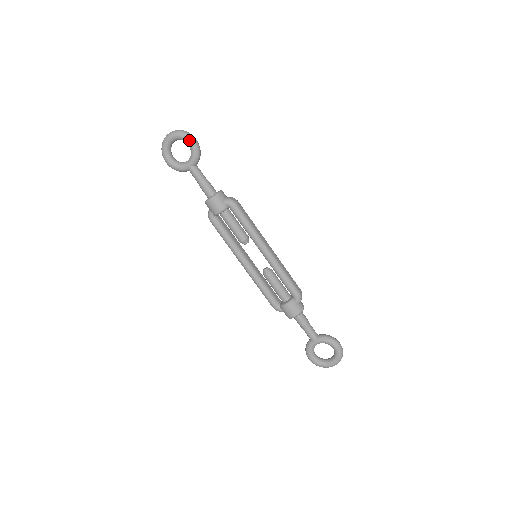
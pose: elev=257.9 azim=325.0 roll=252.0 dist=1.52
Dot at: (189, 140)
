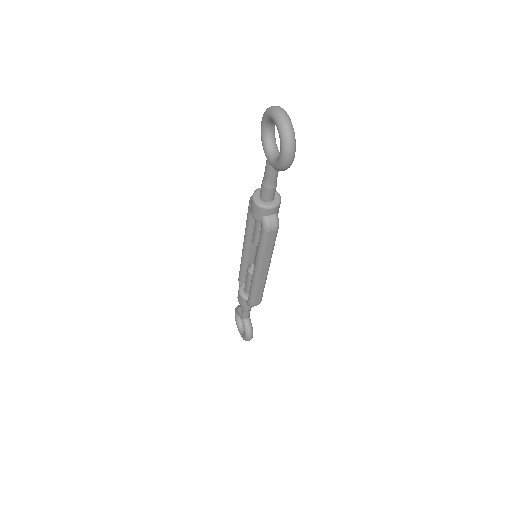
Dot at: (281, 153)
